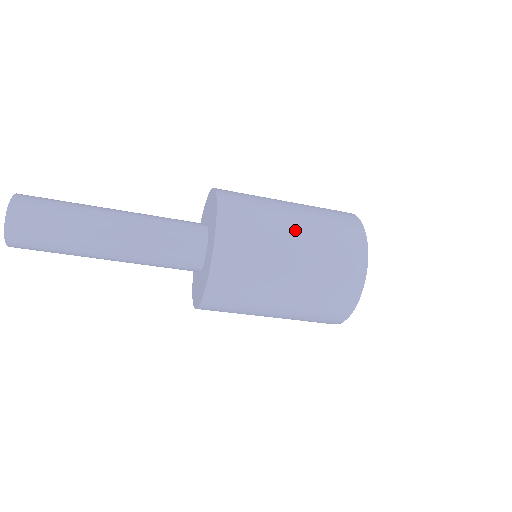
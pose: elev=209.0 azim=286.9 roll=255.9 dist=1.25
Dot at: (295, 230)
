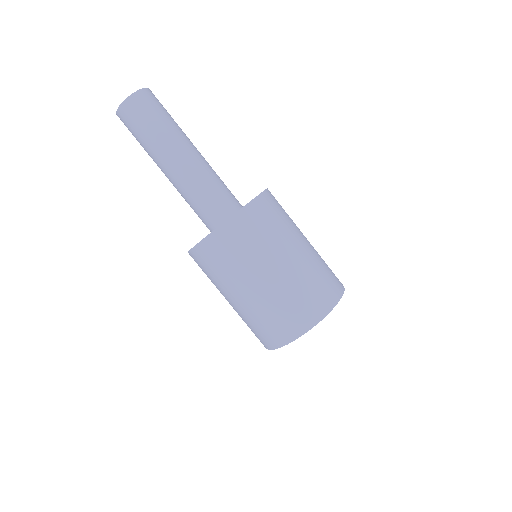
Dot at: occluded
